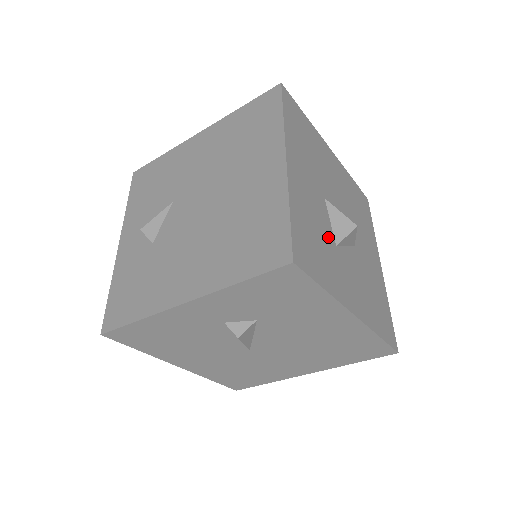
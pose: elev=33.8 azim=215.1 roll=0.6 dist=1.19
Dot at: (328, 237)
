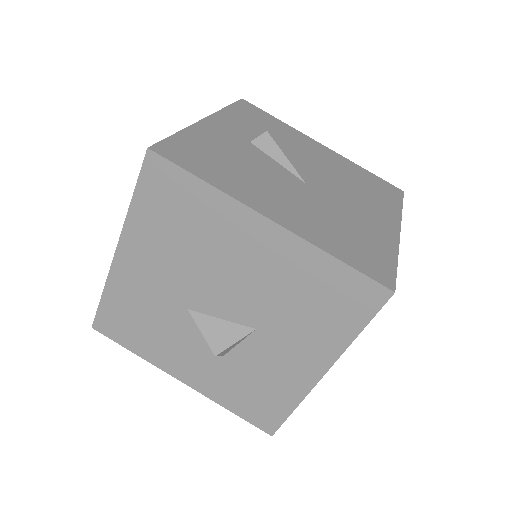
Dot at: occluded
